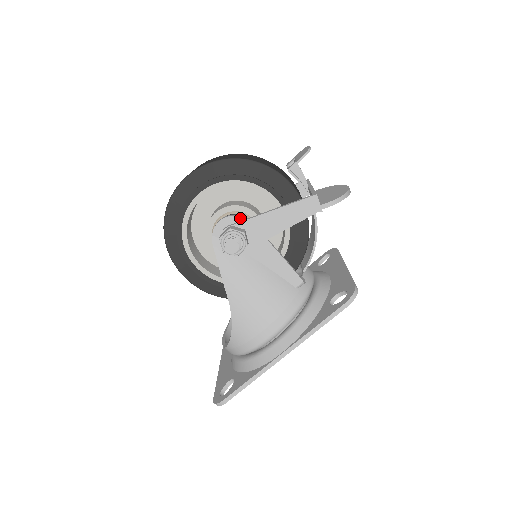
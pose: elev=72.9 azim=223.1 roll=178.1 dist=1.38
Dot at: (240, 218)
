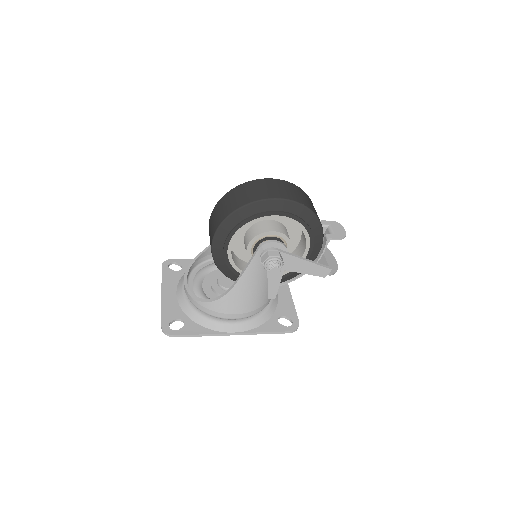
Dot at: (286, 249)
